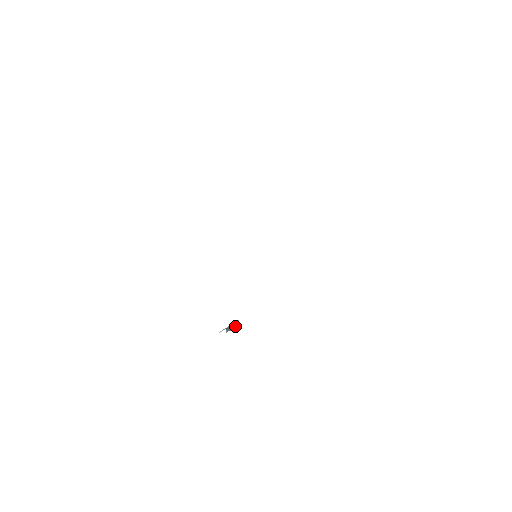
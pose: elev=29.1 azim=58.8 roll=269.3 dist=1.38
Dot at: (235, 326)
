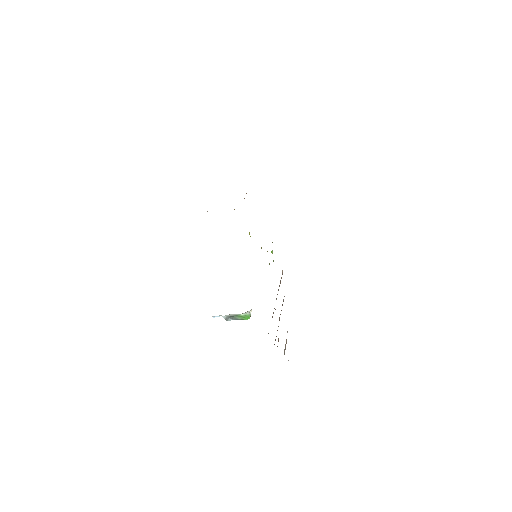
Dot at: (243, 317)
